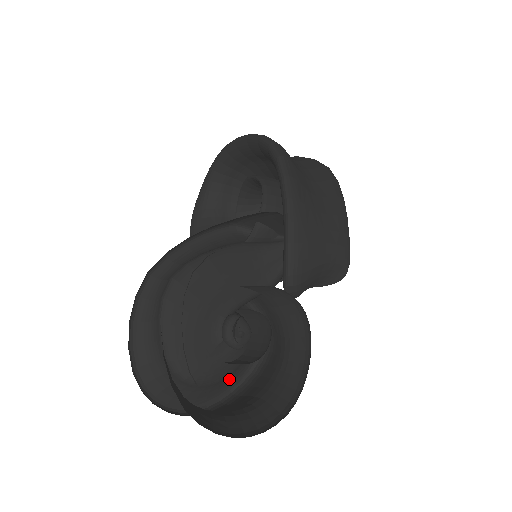
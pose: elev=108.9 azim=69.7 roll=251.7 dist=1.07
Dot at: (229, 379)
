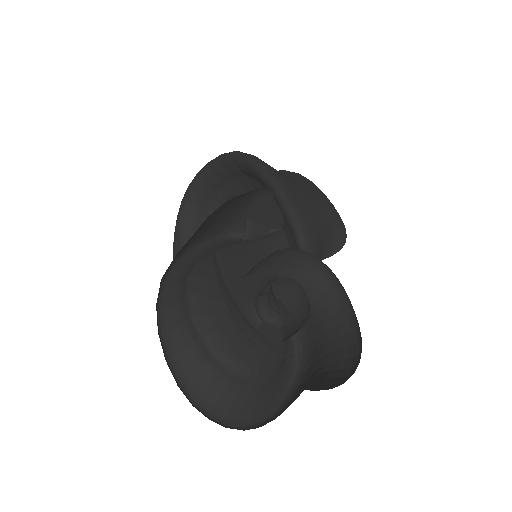
Dot at: (278, 382)
